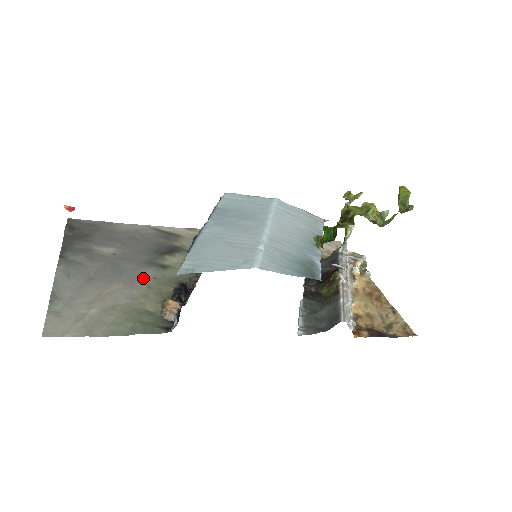
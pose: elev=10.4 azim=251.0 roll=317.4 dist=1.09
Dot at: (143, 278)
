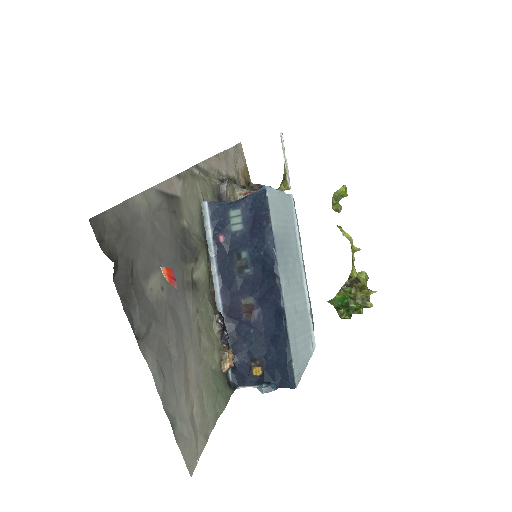
Dot at: (194, 320)
